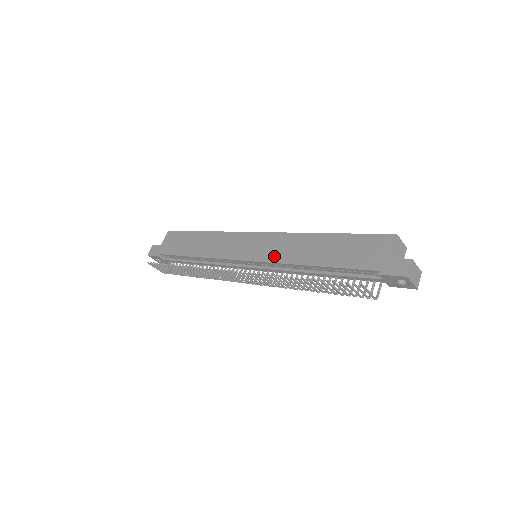
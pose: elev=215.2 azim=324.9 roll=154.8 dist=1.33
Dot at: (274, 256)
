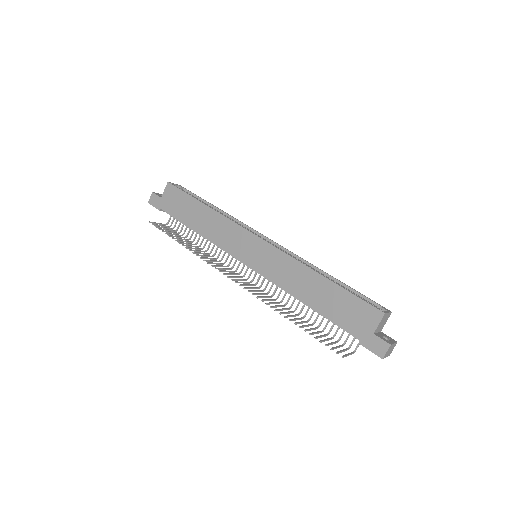
Dot at: (273, 275)
